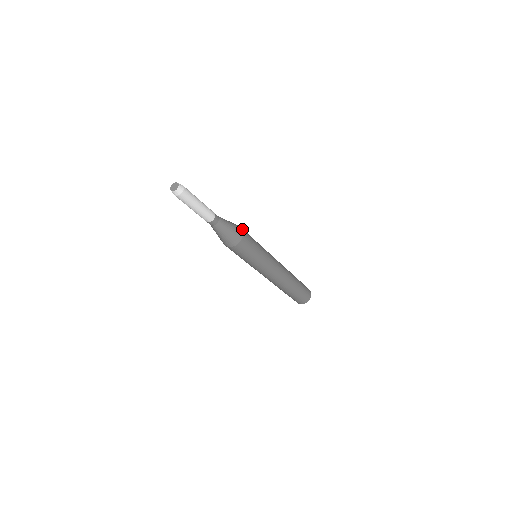
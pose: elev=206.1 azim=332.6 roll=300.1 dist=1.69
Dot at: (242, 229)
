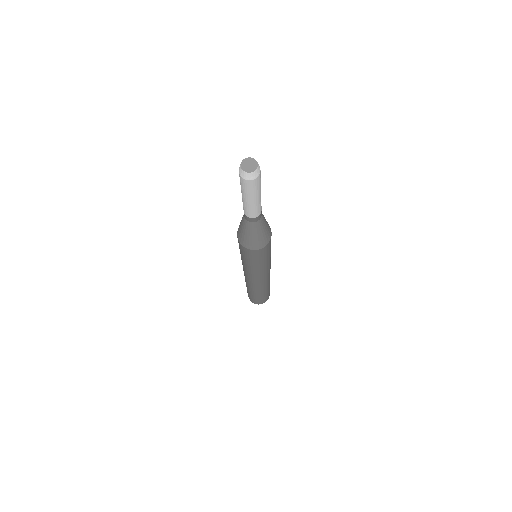
Dot at: occluded
